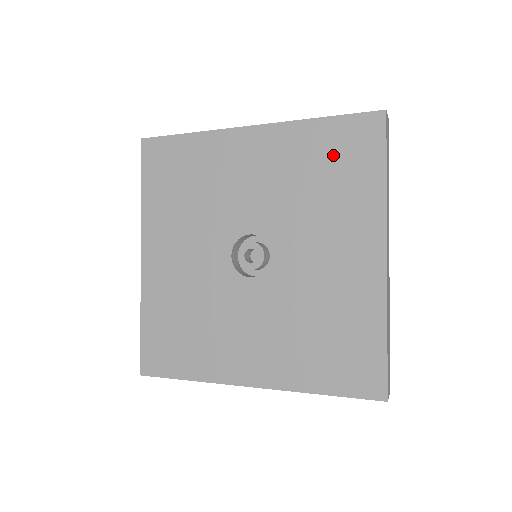
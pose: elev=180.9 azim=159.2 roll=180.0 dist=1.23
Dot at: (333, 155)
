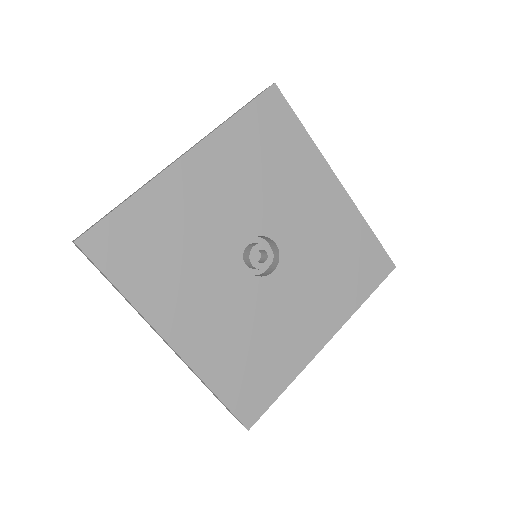
Dot at: (357, 257)
